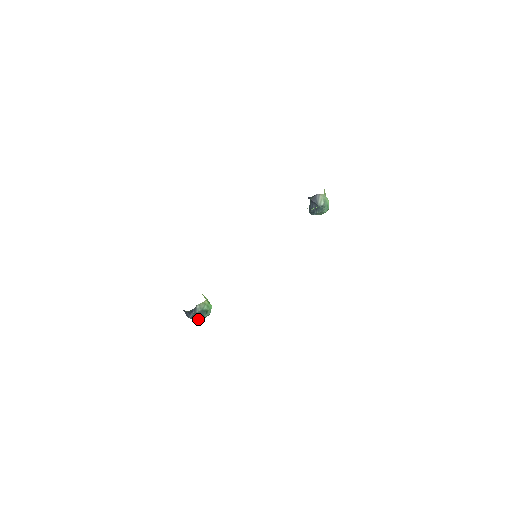
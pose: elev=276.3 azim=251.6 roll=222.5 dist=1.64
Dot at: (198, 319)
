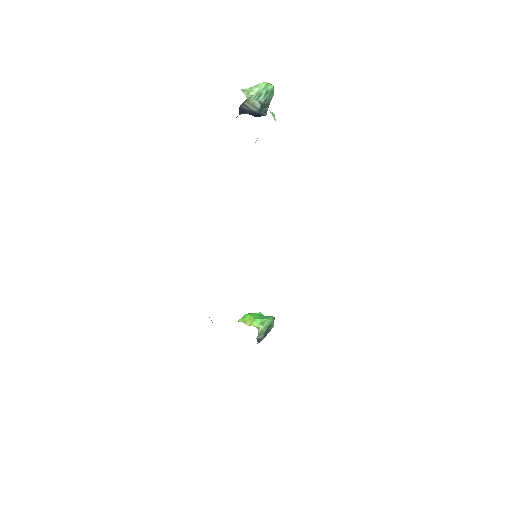
Dot at: occluded
